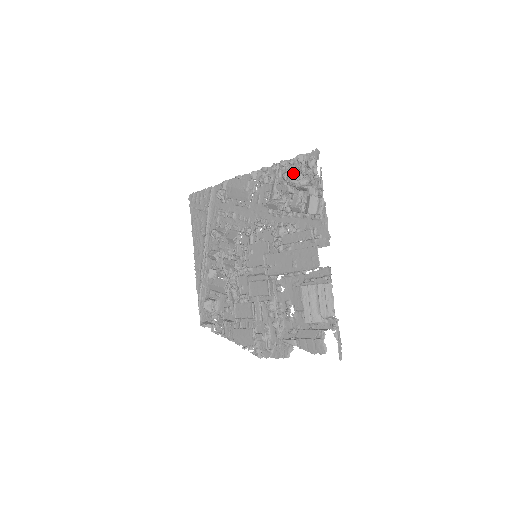
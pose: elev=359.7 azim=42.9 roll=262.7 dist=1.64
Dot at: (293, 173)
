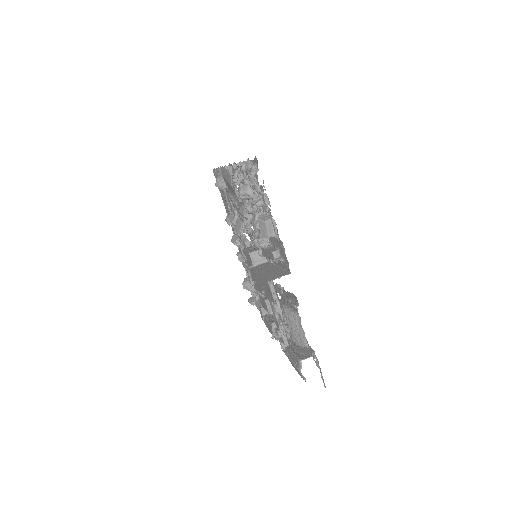
Dot at: (240, 188)
